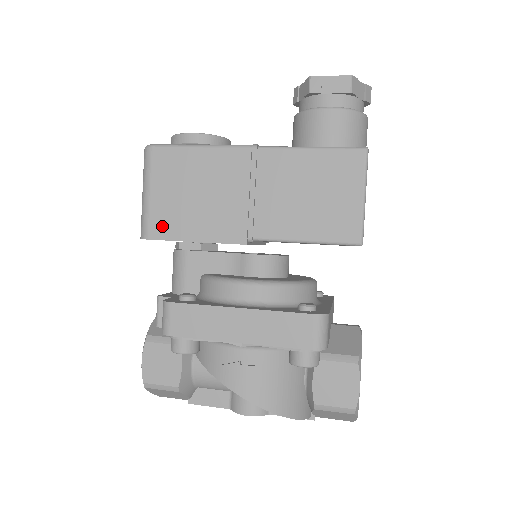
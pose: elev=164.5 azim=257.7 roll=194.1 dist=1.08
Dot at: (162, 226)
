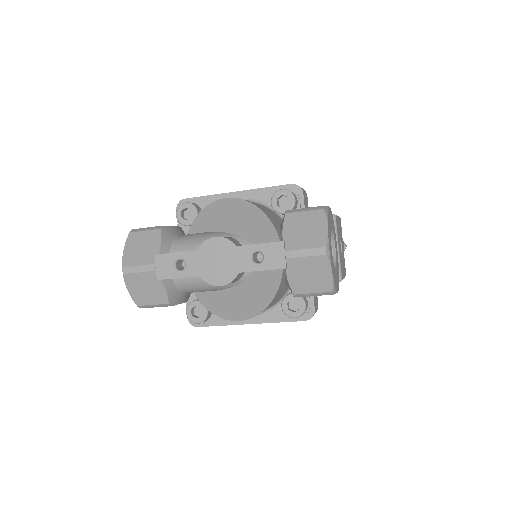
Dot at: occluded
